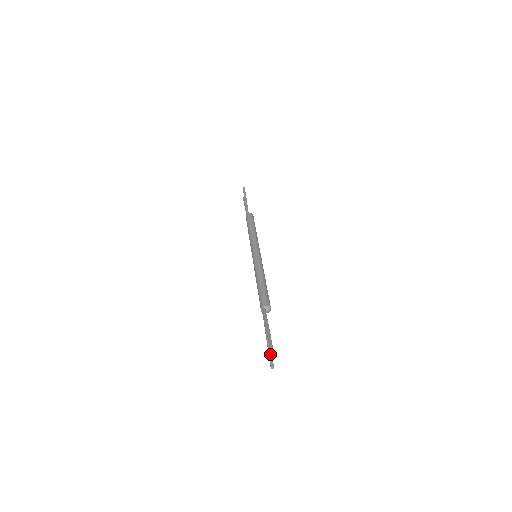
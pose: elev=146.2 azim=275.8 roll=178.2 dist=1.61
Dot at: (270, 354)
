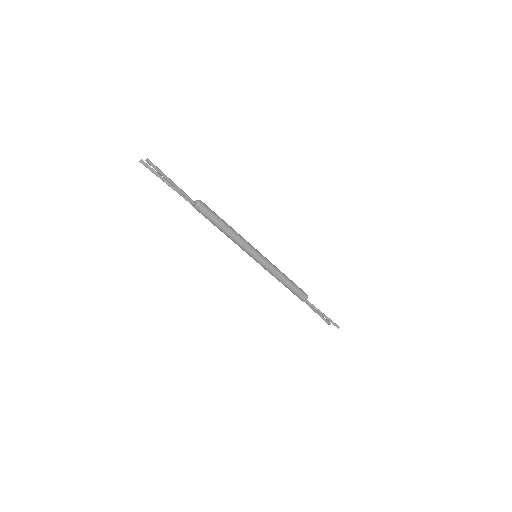
Dot at: (326, 320)
